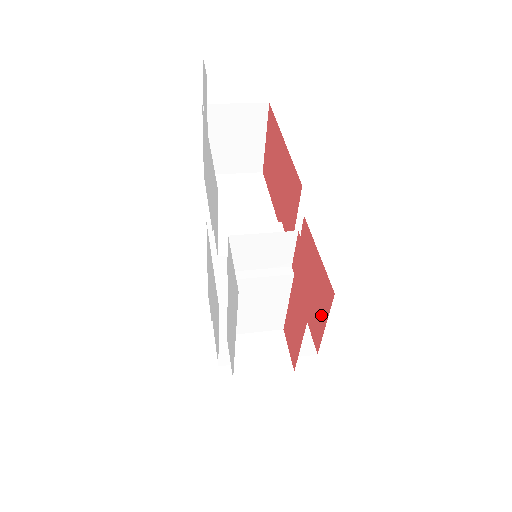
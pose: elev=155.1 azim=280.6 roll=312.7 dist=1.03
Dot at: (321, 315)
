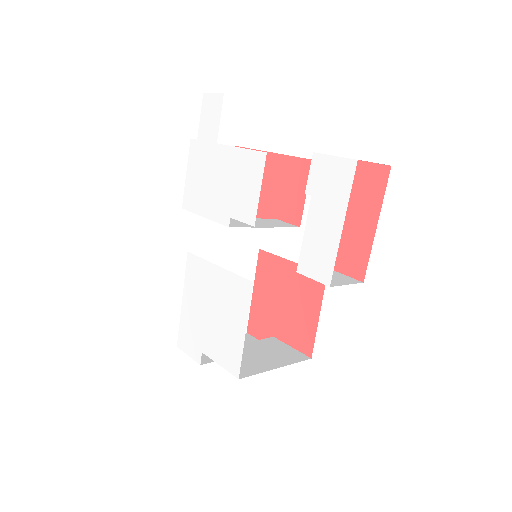
Dot at: (309, 313)
